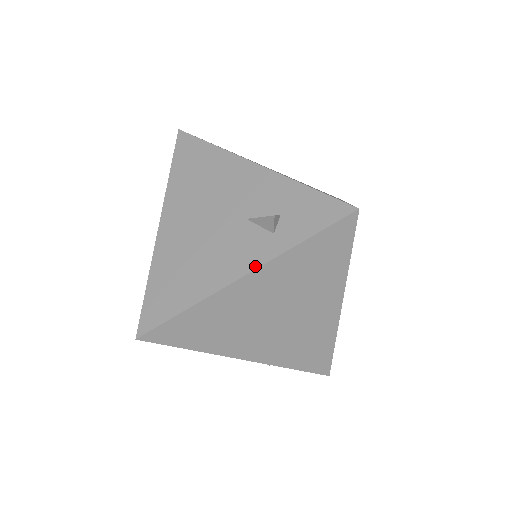
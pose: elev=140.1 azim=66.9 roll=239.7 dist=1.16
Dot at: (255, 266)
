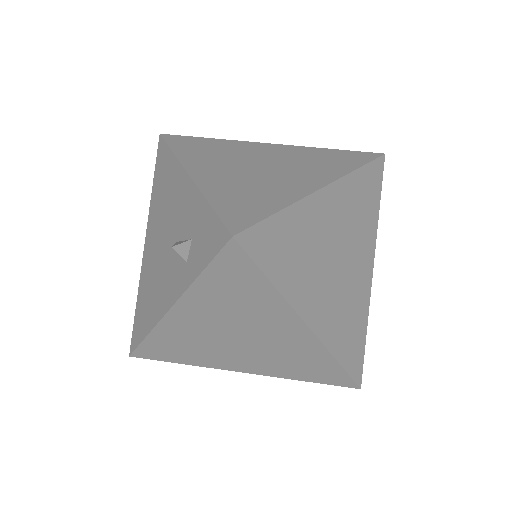
Dot at: (175, 299)
